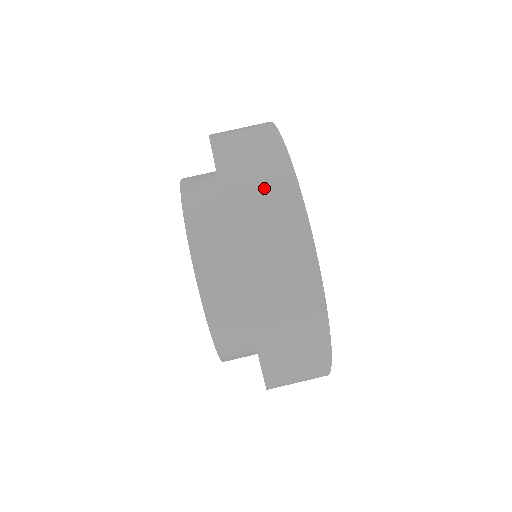
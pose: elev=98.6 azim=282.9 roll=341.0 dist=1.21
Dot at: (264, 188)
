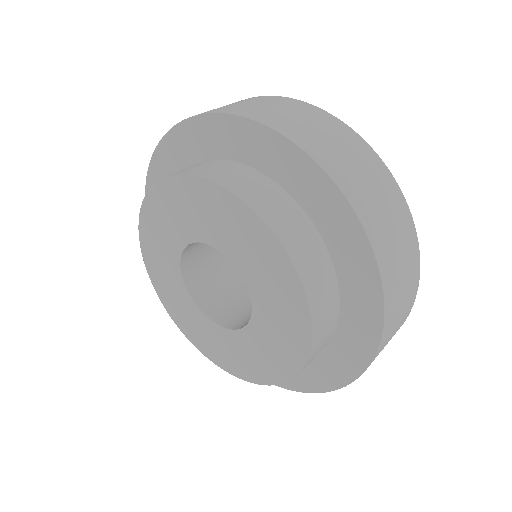
Dot at: (232, 104)
